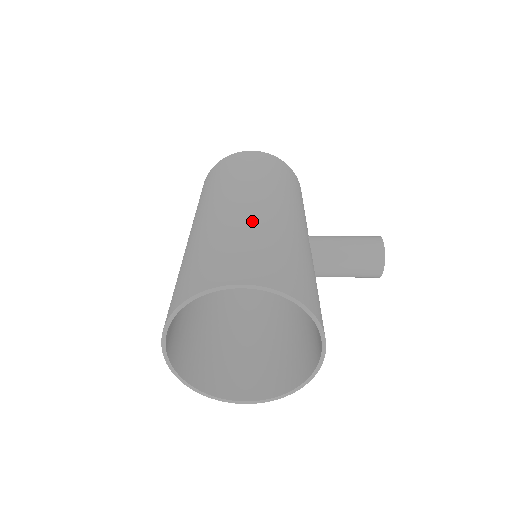
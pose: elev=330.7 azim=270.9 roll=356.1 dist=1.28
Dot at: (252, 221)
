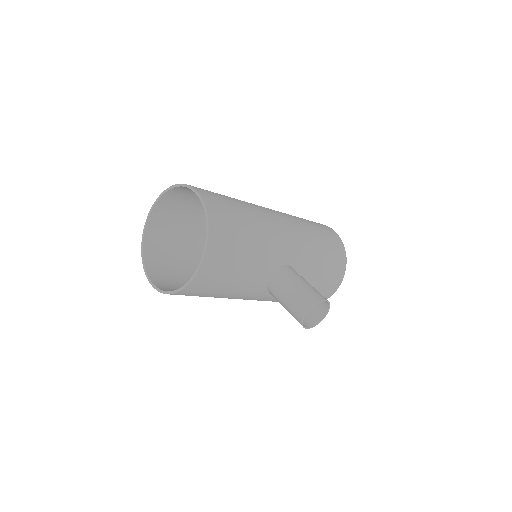
Dot at: (255, 208)
